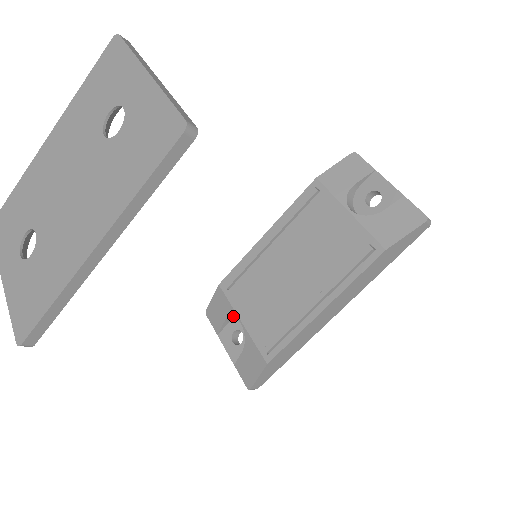
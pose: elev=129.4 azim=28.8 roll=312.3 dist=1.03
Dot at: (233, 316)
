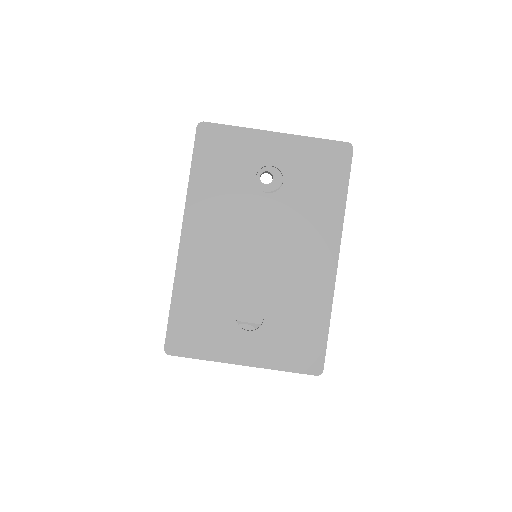
Dot at: occluded
